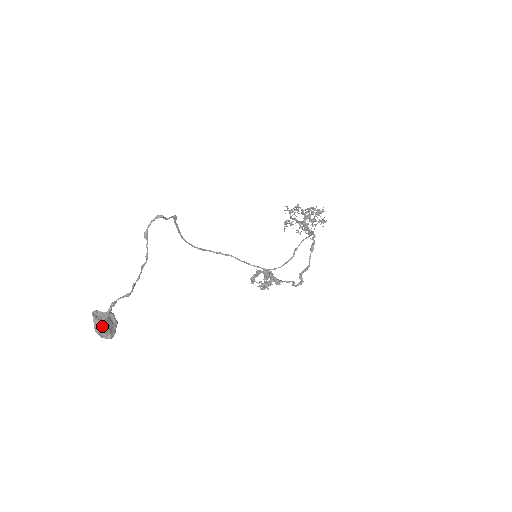
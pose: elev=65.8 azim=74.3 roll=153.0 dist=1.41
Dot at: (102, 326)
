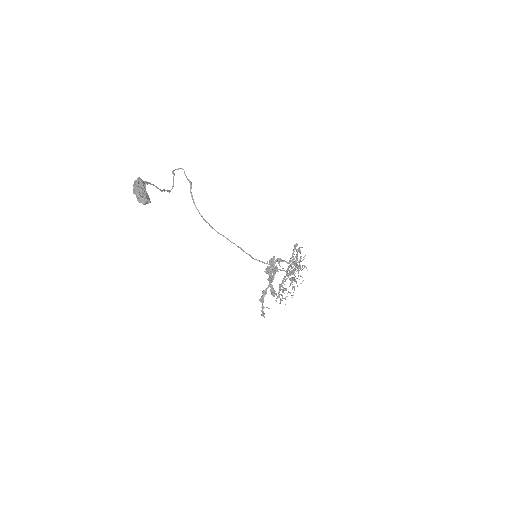
Dot at: (141, 183)
